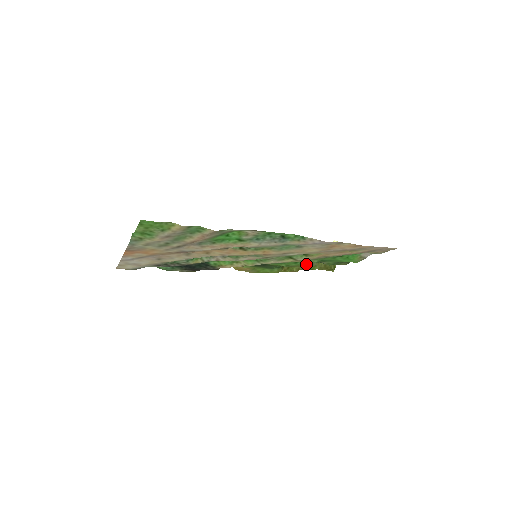
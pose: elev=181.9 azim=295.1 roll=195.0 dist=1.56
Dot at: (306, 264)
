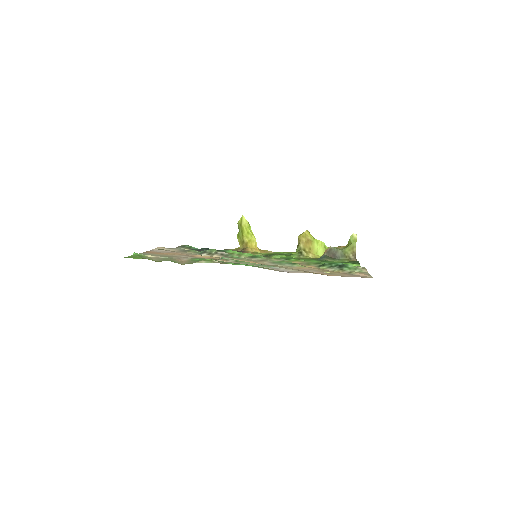
Dot at: (314, 259)
